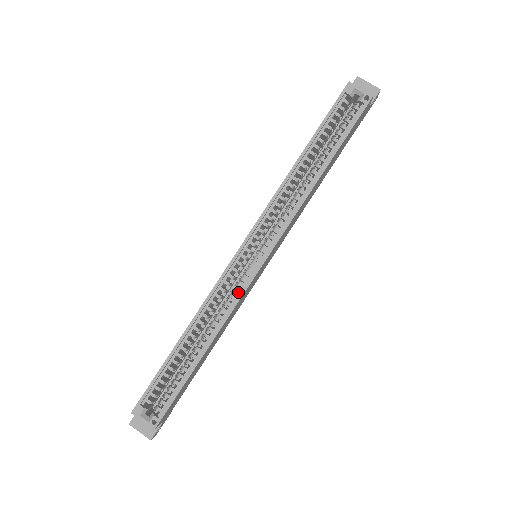
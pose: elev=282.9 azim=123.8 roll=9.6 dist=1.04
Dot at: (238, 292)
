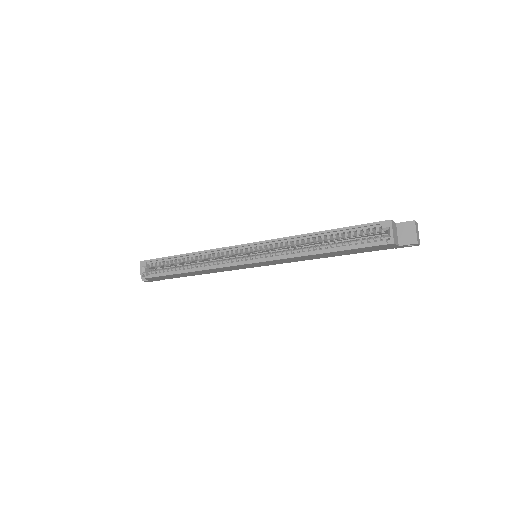
Dot at: (225, 263)
